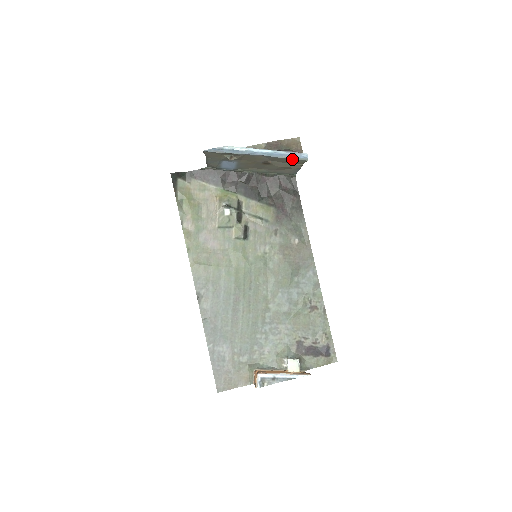
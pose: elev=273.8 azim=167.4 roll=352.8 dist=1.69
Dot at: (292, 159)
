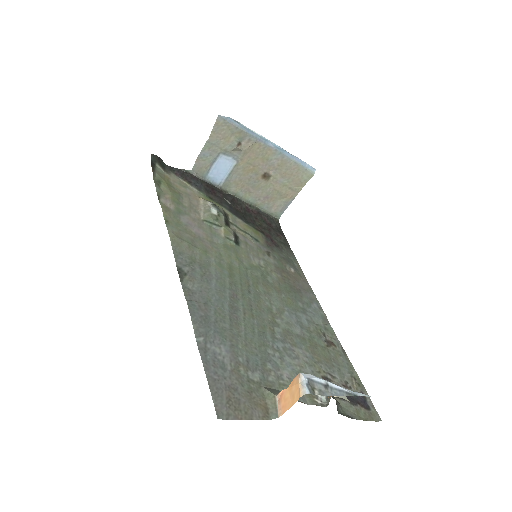
Dot at: (300, 167)
